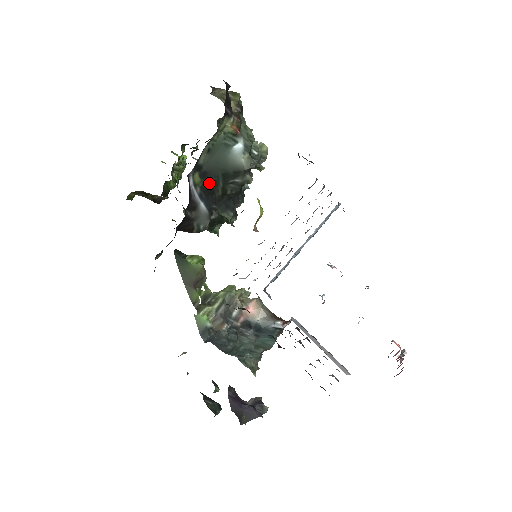
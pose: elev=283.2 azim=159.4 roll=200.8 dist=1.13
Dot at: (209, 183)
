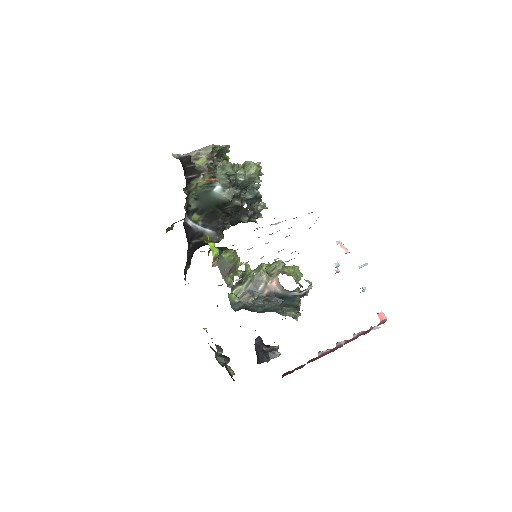
Dot at: (209, 214)
